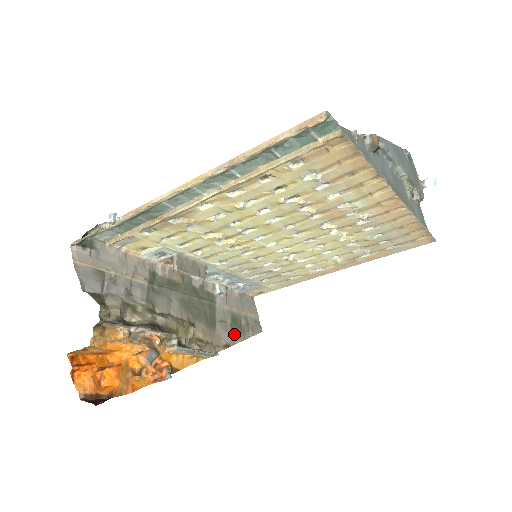
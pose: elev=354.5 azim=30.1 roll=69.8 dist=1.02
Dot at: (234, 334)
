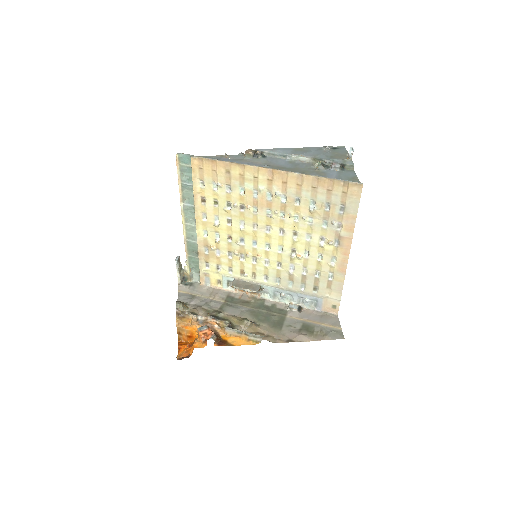
Dot at: (300, 334)
